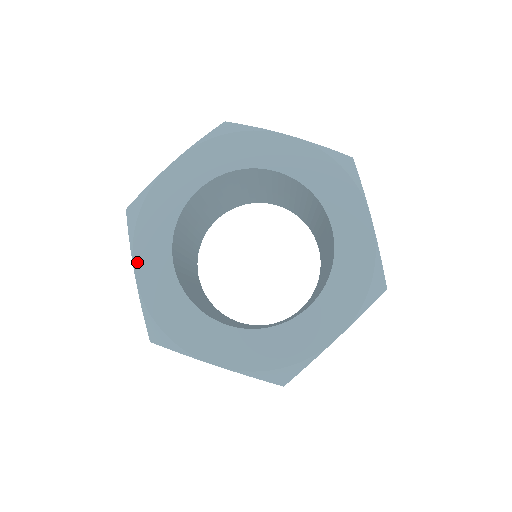
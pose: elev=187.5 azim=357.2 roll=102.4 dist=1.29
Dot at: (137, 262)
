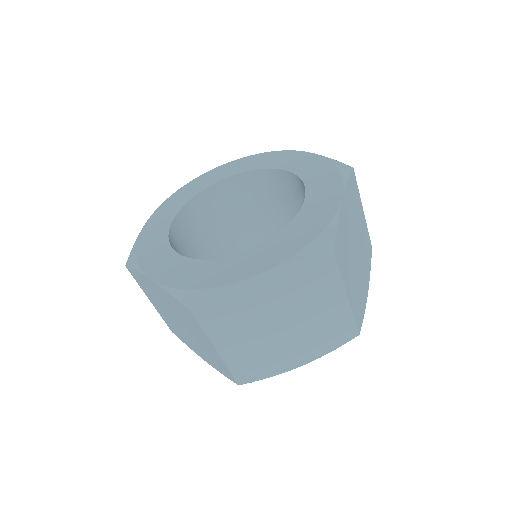
Dot at: (149, 273)
